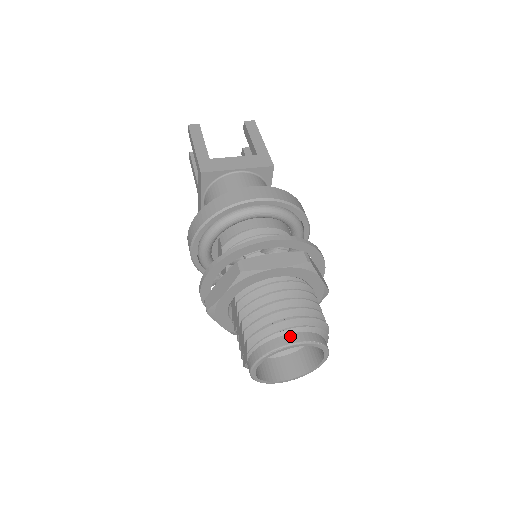
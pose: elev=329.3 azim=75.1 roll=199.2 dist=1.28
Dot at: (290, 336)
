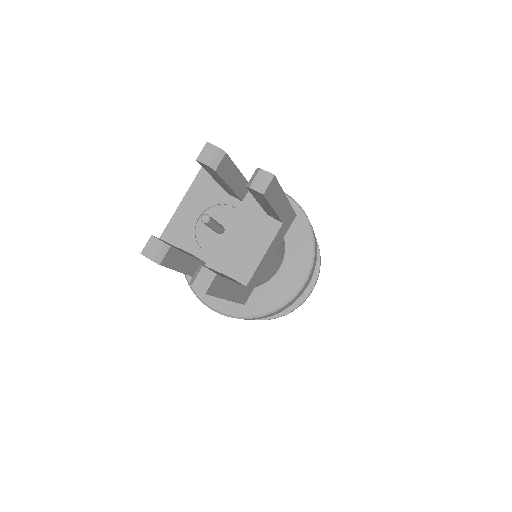
Dot at: occluded
